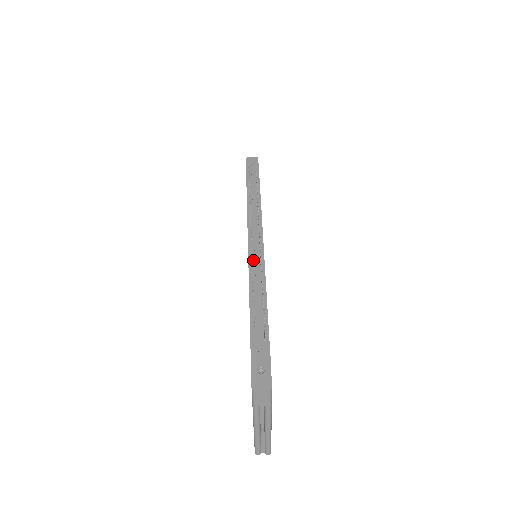
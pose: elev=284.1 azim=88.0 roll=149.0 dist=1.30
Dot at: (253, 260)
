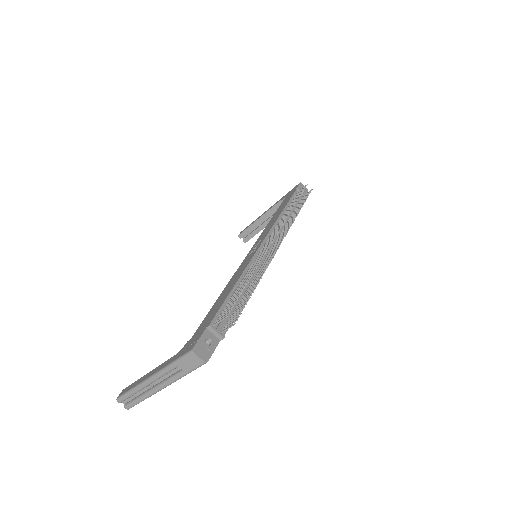
Dot at: occluded
